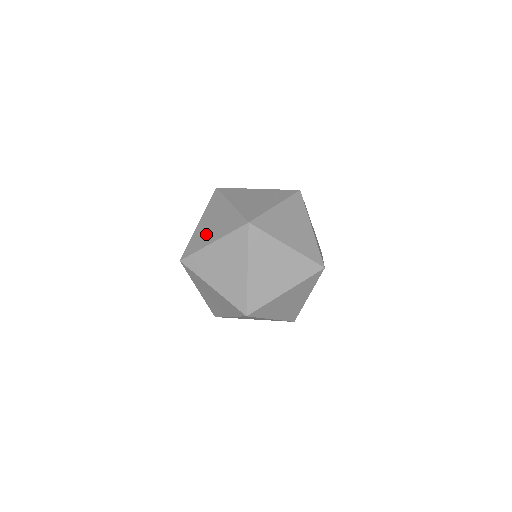
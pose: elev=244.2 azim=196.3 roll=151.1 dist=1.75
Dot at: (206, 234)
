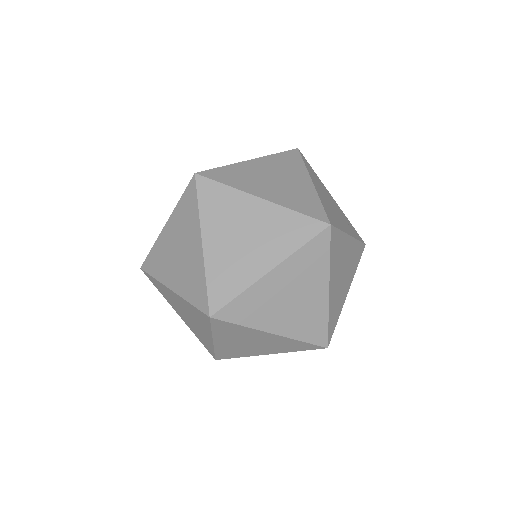
Dot at: (257, 180)
